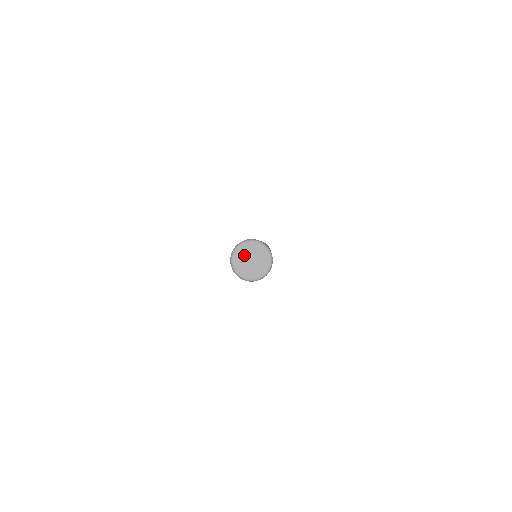
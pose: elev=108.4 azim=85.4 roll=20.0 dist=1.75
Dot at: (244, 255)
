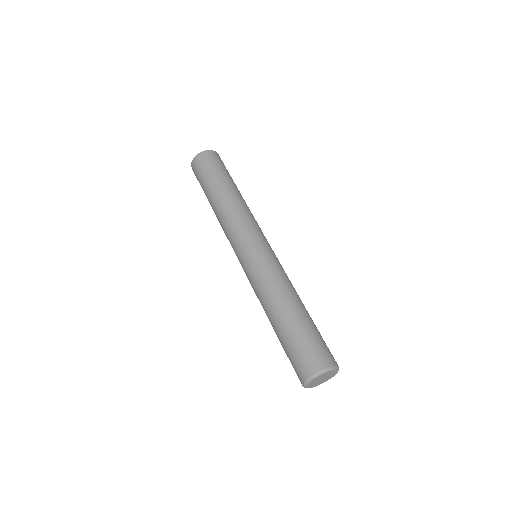
Dot at: (314, 383)
